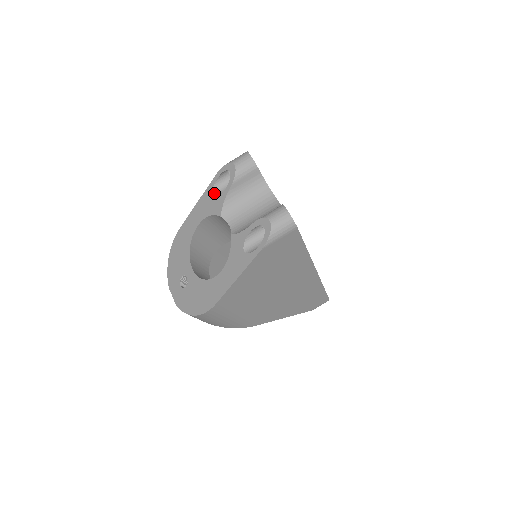
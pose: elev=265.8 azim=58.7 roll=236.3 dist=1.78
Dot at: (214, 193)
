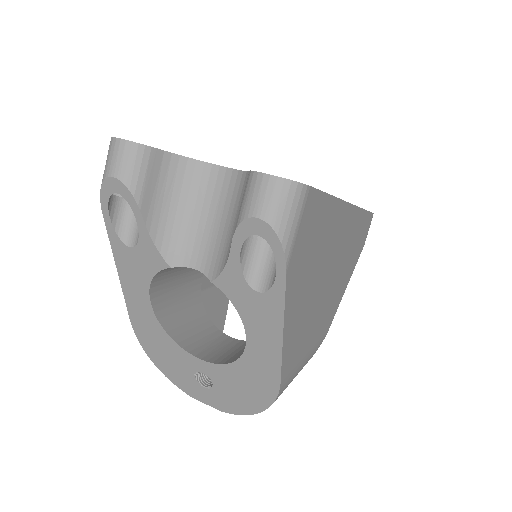
Dot at: (127, 242)
